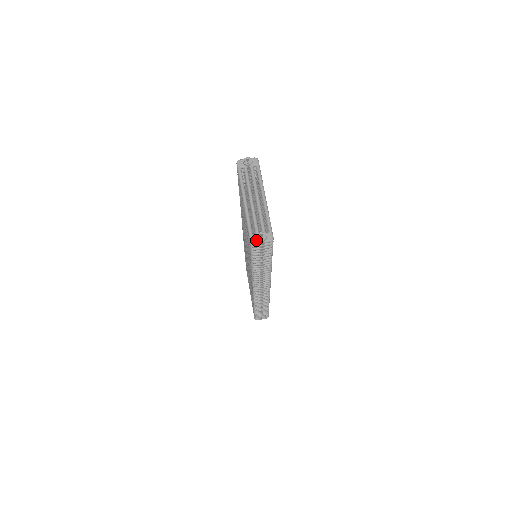
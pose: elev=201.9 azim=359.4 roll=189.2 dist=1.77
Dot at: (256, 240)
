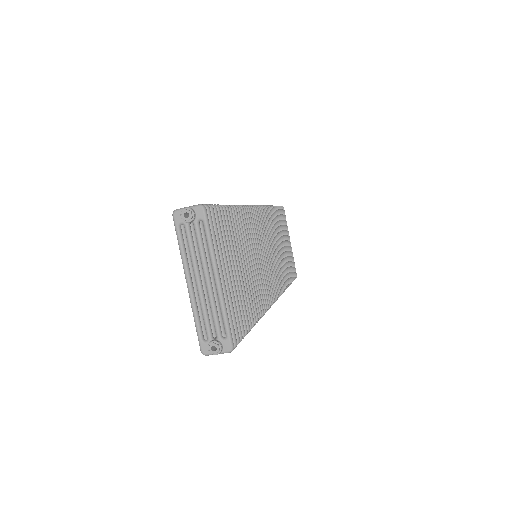
Dot at: (208, 351)
